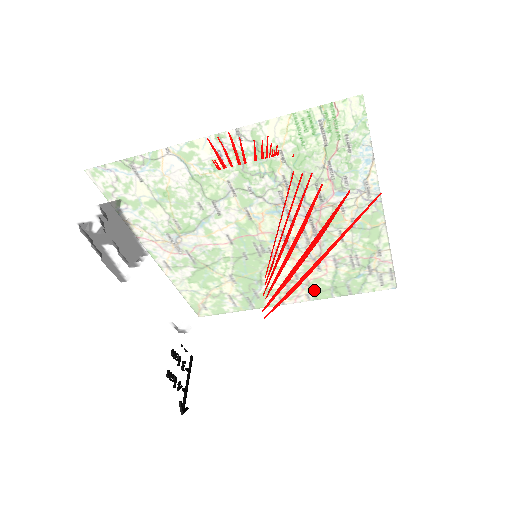
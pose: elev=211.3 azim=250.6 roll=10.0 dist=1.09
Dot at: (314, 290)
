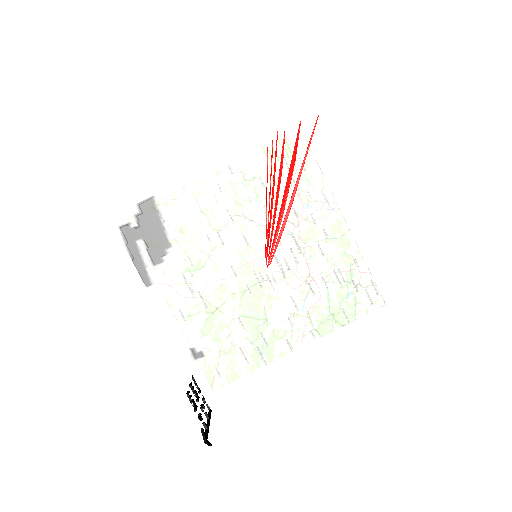
Dot at: (308, 271)
